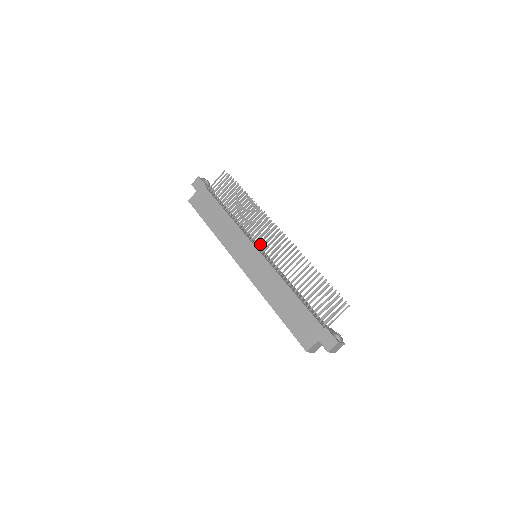
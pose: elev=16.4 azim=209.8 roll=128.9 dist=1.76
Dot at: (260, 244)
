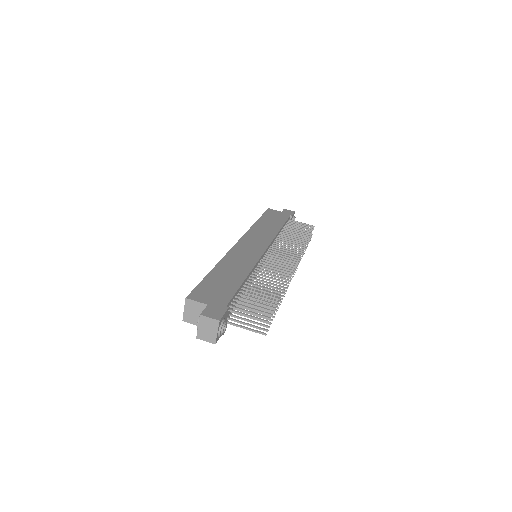
Dot at: (269, 260)
